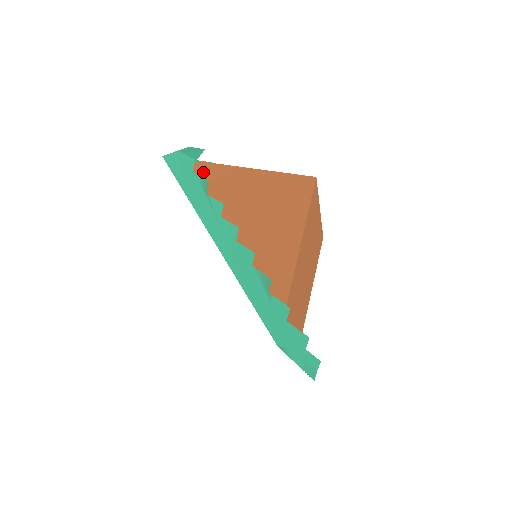
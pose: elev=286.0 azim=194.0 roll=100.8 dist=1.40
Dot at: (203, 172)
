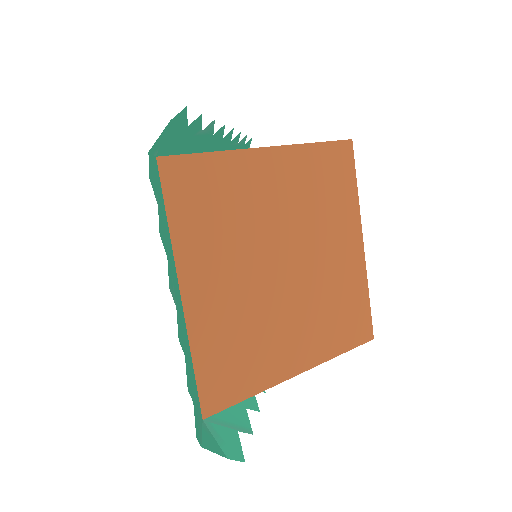
Dot at: occluded
